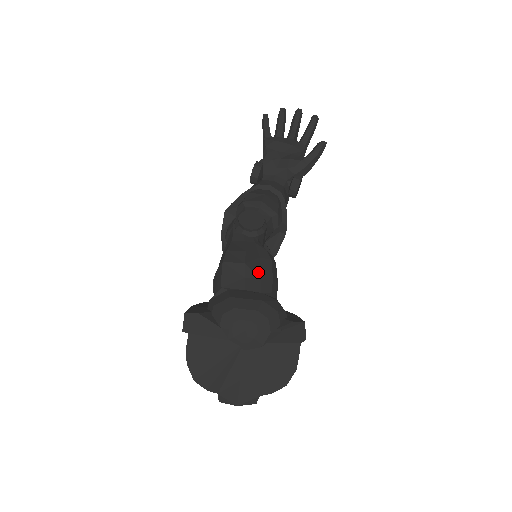
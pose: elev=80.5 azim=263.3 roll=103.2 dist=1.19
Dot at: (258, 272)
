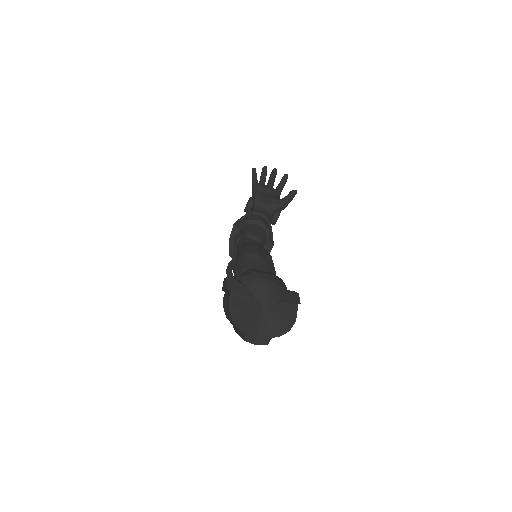
Dot at: (266, 261)
